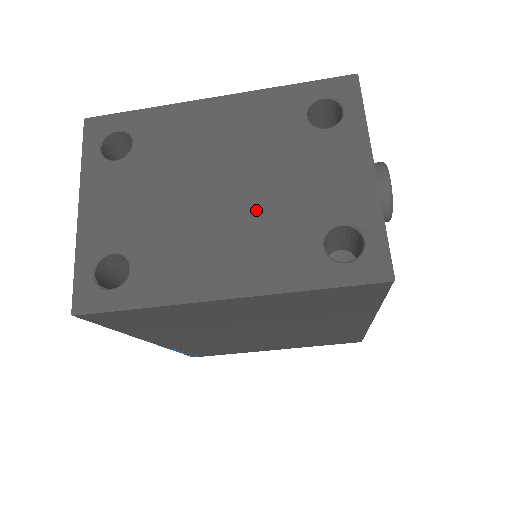
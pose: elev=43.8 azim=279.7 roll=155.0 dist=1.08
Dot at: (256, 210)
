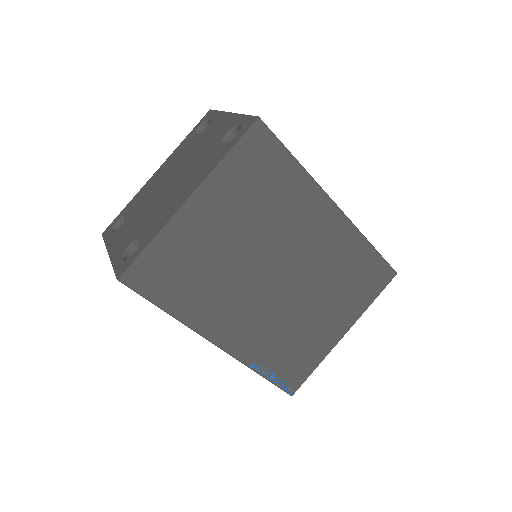
Dot at: (188, 170)
